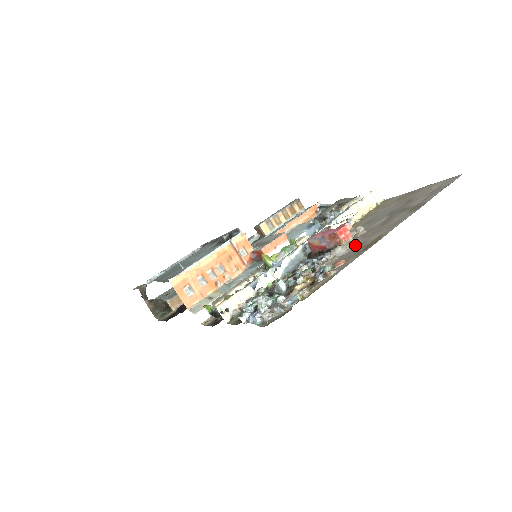
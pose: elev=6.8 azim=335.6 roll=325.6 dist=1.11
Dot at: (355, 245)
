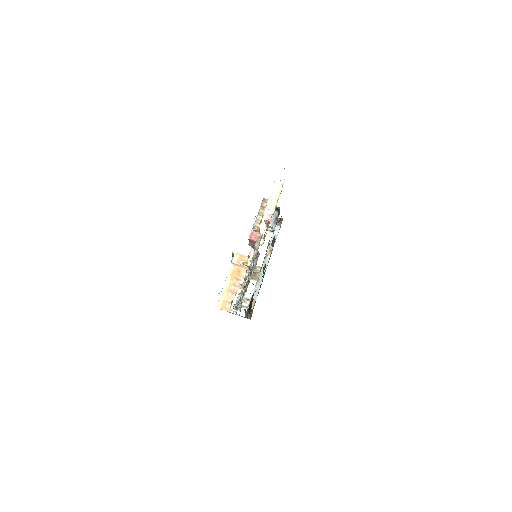
Dot at: (261, 237)
